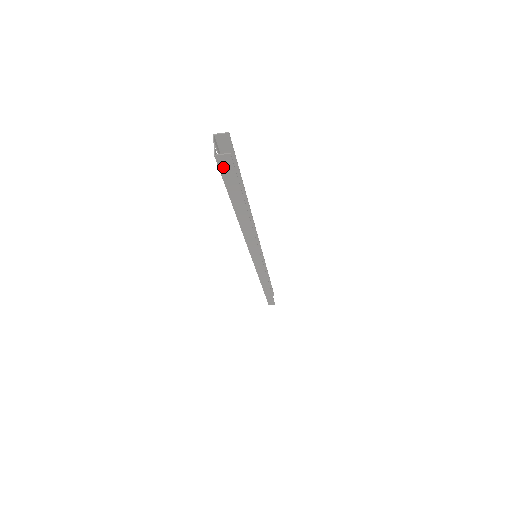
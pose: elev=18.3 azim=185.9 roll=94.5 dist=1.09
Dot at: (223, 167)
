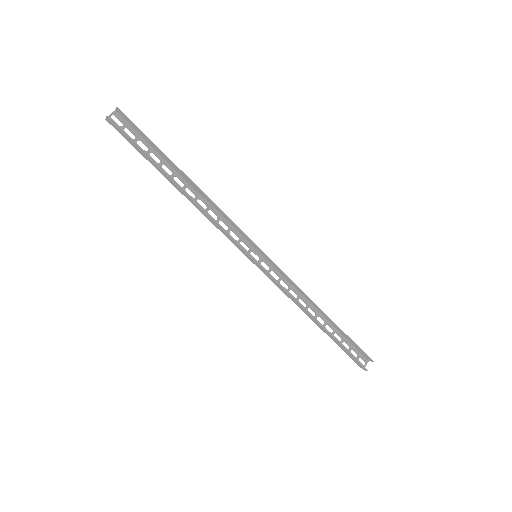
Dot at: (117, 129)
